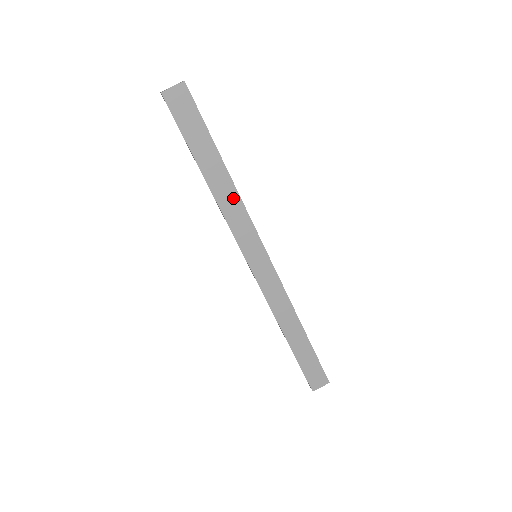
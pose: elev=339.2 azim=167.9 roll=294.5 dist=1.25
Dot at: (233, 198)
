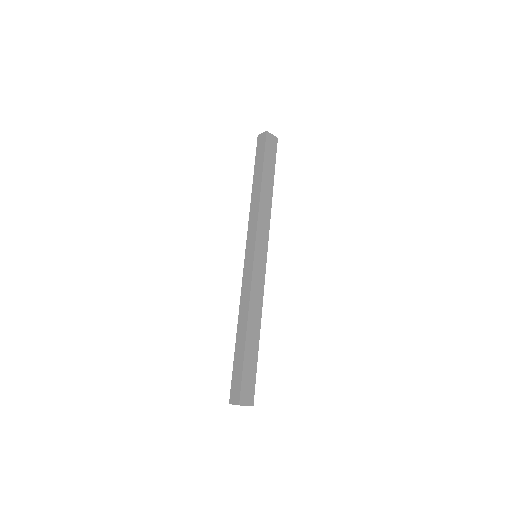
Dot at: (268, 207)
